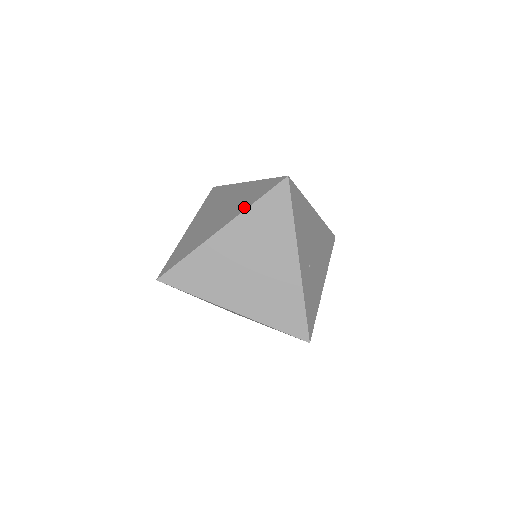
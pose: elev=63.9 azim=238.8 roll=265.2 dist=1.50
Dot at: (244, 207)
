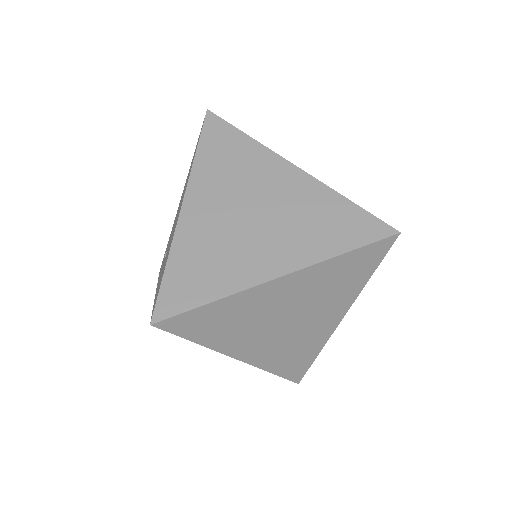
Dot at: occluded
